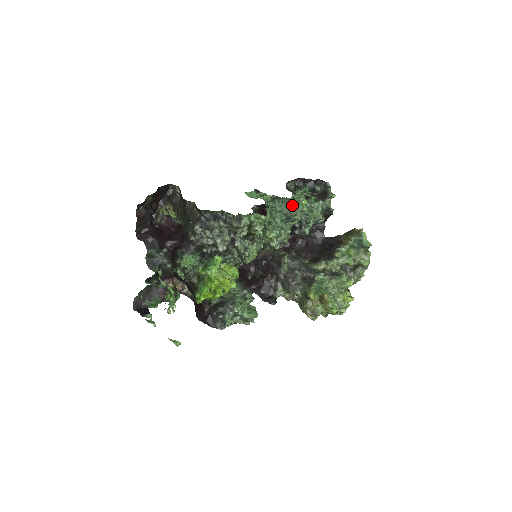
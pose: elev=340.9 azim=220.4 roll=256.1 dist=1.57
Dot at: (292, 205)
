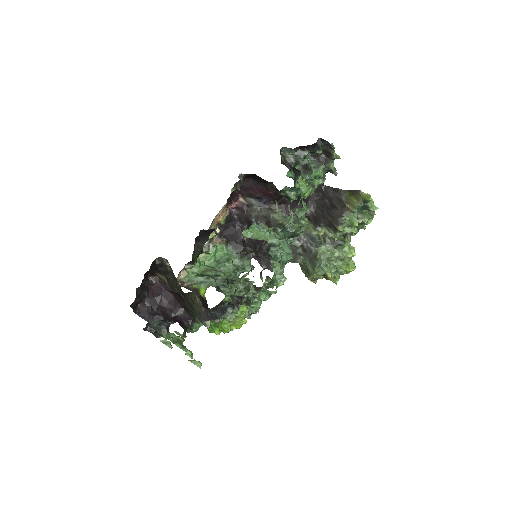
Dot at: (297, 231)
